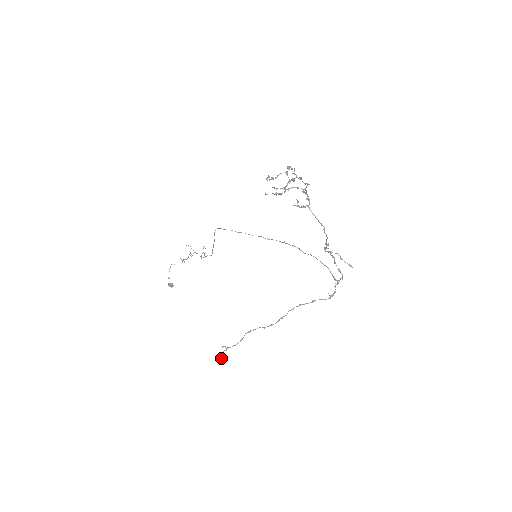
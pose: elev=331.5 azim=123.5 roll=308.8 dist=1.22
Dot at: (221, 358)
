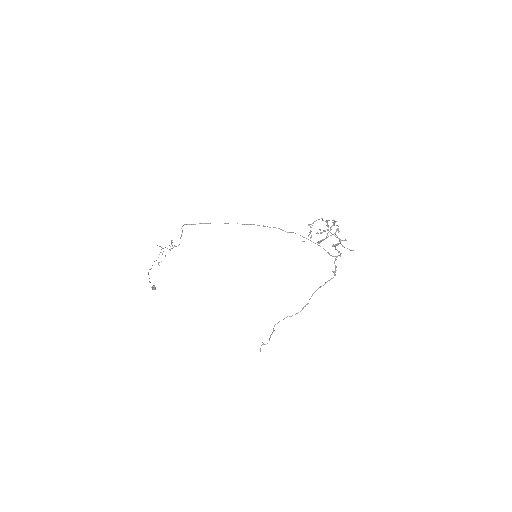
Dot at: (260, 351)
